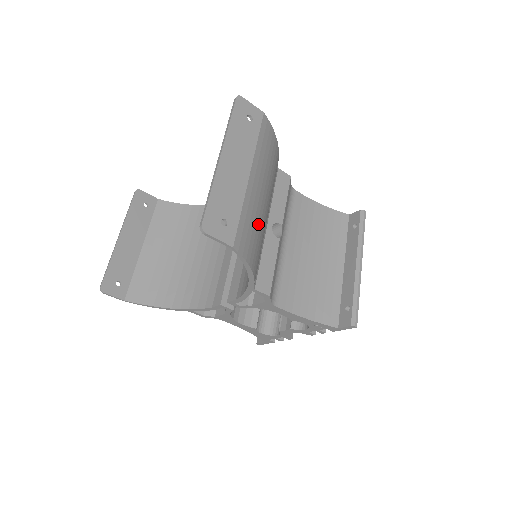
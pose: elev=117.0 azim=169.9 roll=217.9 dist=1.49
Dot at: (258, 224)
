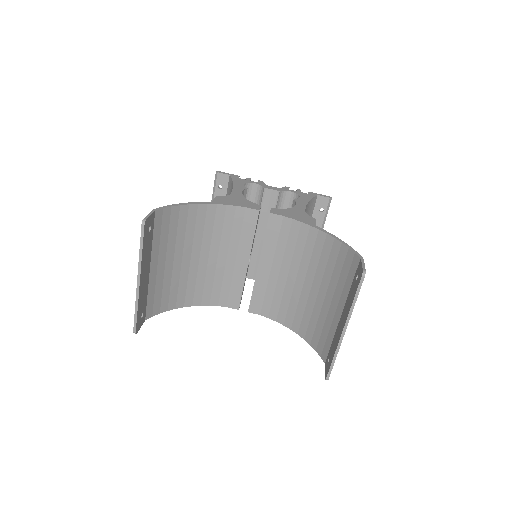
Dot at: (323, 319)
